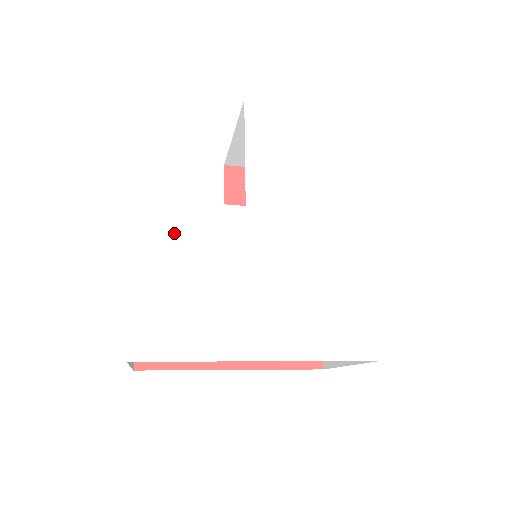
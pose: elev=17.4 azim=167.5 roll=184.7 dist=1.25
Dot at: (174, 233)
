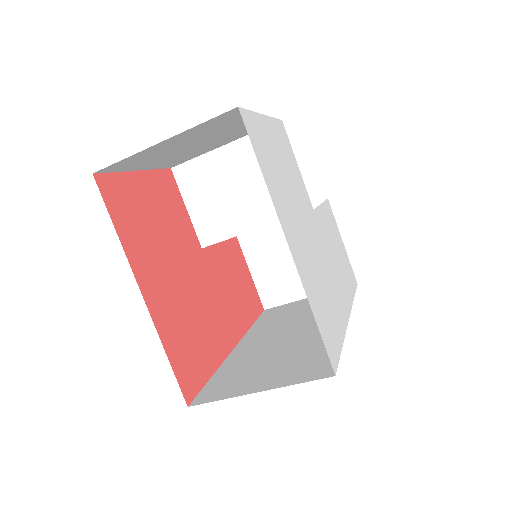
Dot at: (286, 150)
